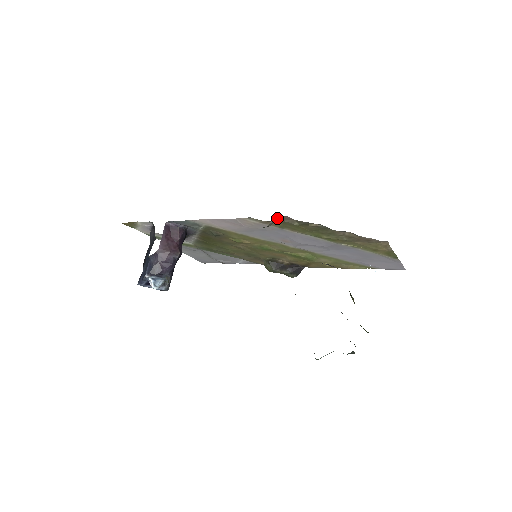
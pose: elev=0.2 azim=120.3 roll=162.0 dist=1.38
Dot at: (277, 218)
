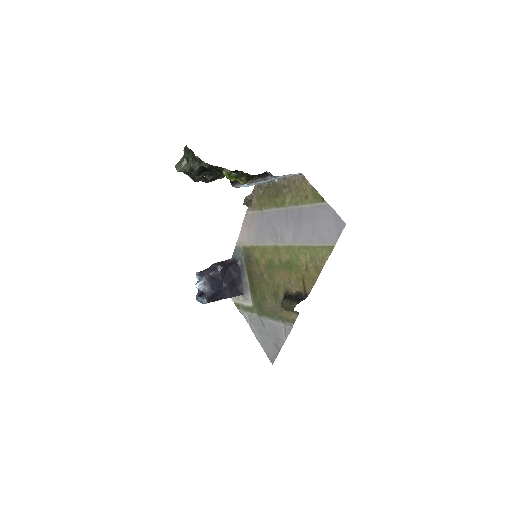
Dot at: (253, 194)
